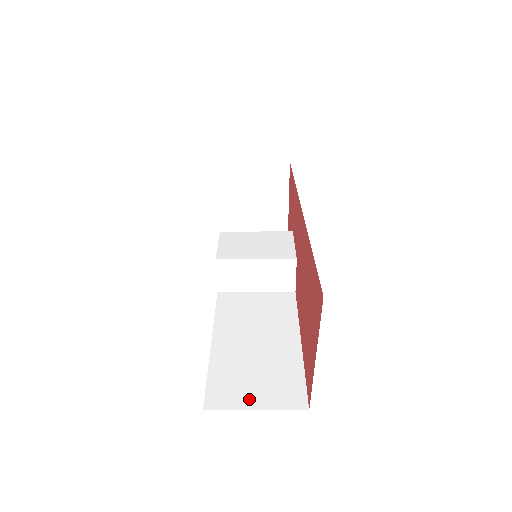
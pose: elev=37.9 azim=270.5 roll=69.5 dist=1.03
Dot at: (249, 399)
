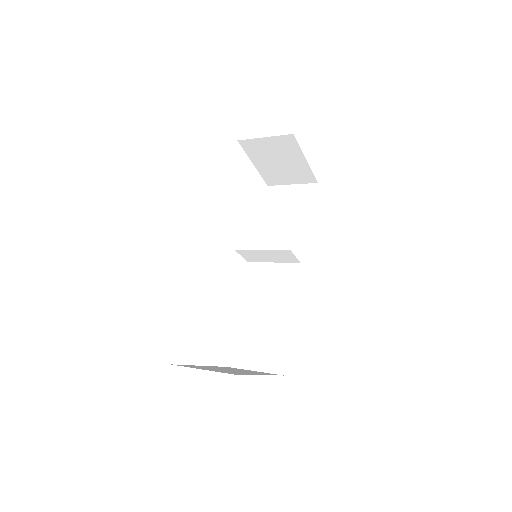
Dot at: (252, 362)
